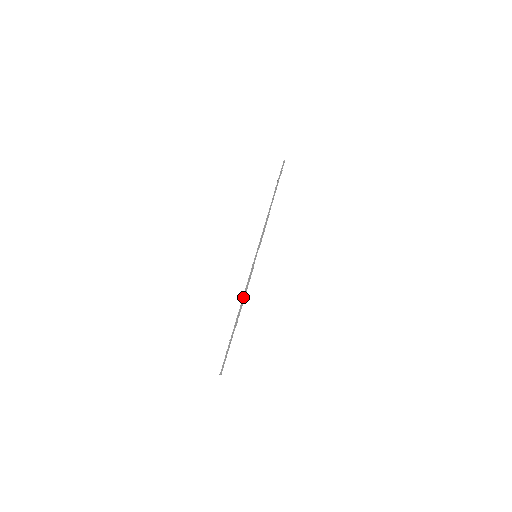
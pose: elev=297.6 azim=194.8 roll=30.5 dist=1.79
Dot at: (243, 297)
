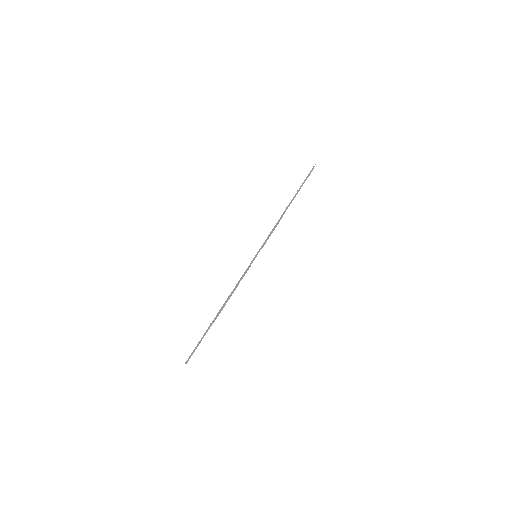
Dot at: (230, 294)
